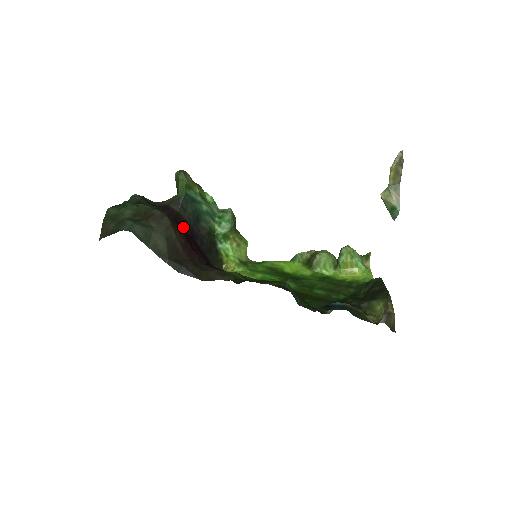
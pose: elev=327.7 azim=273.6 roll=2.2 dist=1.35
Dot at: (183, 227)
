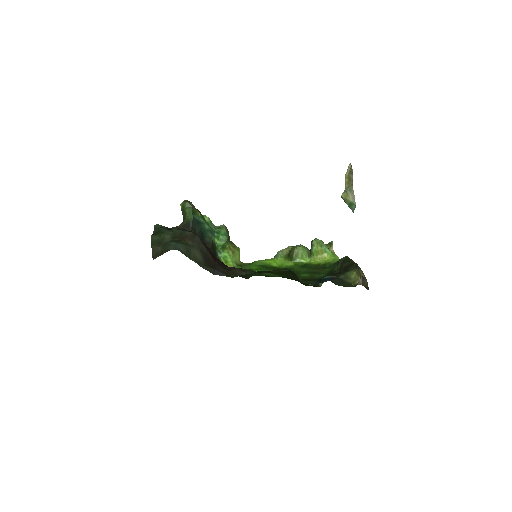
Dot at: occluded
